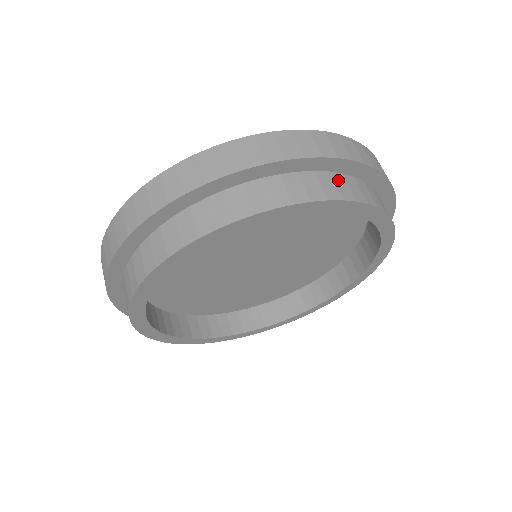
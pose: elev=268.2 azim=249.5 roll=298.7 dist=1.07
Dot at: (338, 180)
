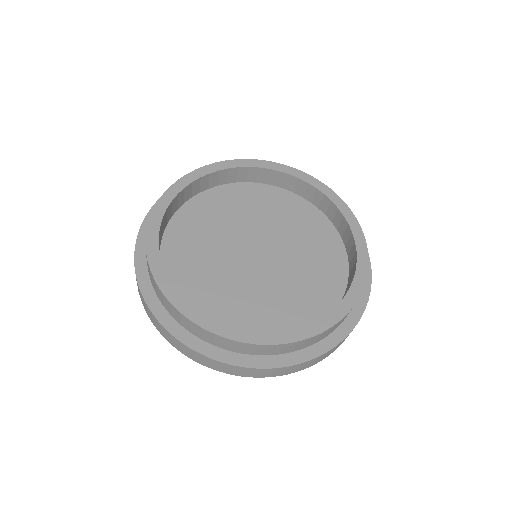
Dot at: occluded
